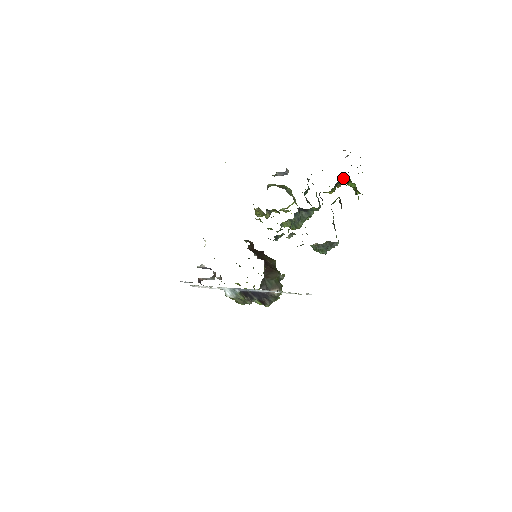
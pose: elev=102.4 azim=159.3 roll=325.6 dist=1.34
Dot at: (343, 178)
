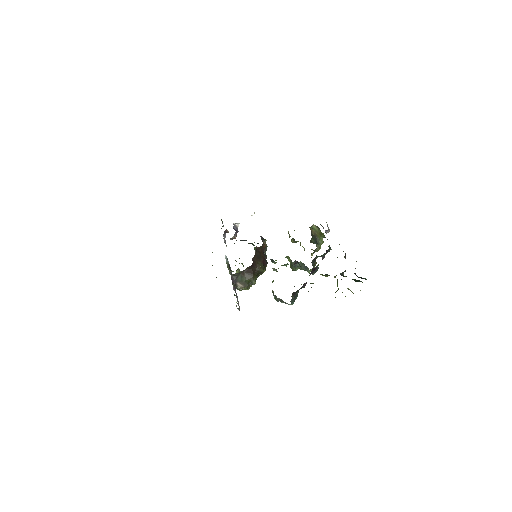
Dot at: occluded
